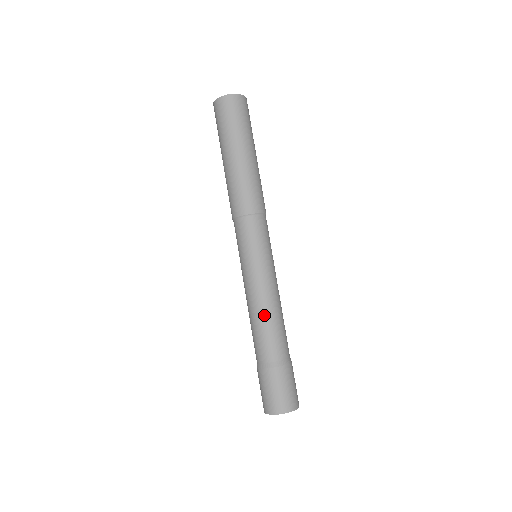
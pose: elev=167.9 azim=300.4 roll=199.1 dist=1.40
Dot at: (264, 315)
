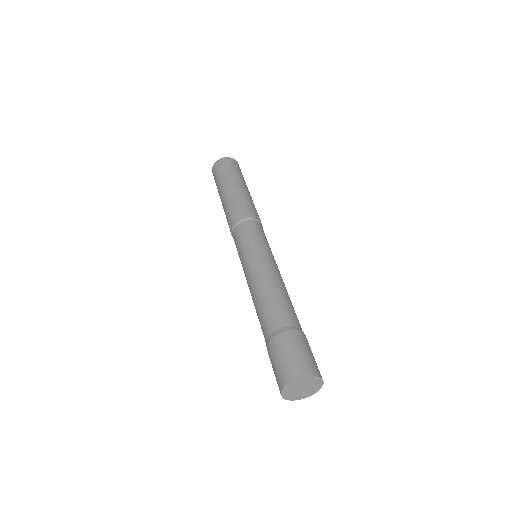
Dot at: (271, 287)
